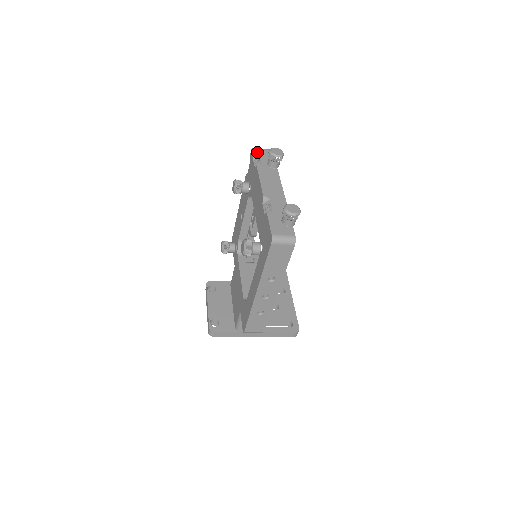
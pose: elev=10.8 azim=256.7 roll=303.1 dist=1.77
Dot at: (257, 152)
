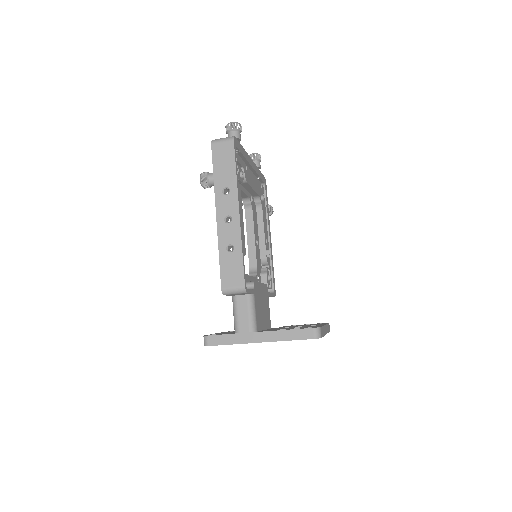
Dot at: occluded
